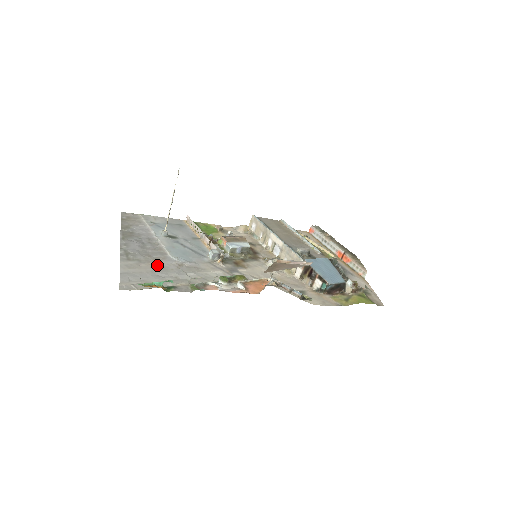
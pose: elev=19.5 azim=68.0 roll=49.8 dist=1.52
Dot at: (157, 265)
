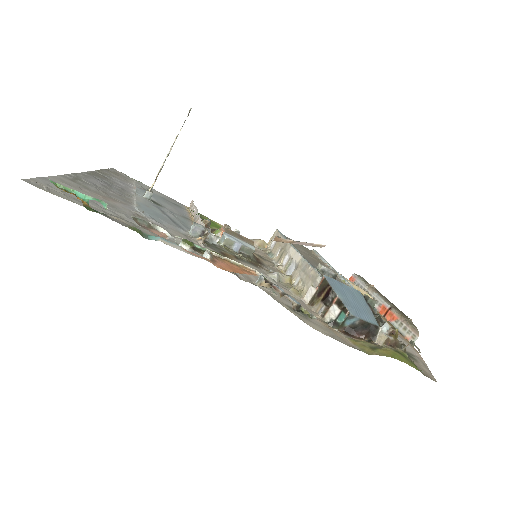
Dot at: (106, 200)
